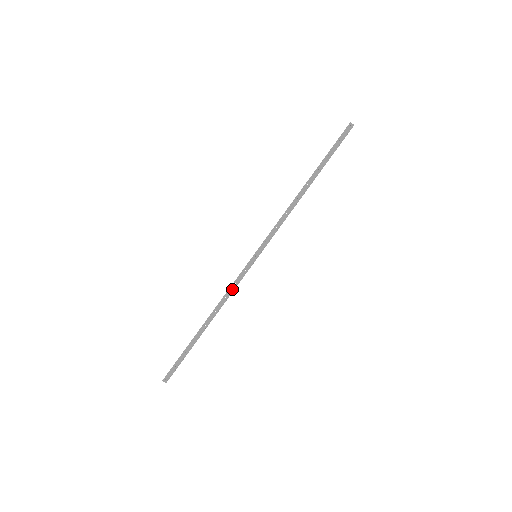
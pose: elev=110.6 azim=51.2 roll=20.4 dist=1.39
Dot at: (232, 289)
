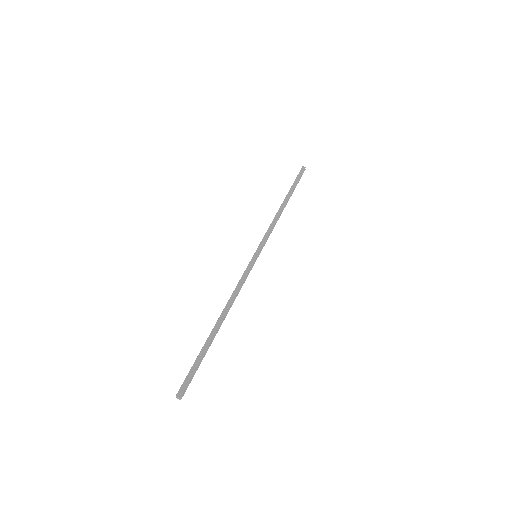
Dot at: (240, 284)
